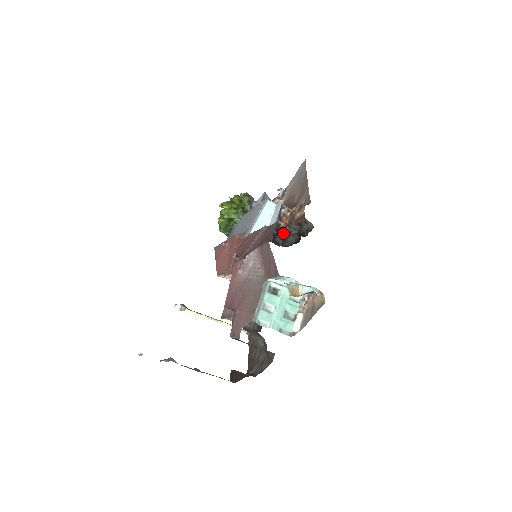
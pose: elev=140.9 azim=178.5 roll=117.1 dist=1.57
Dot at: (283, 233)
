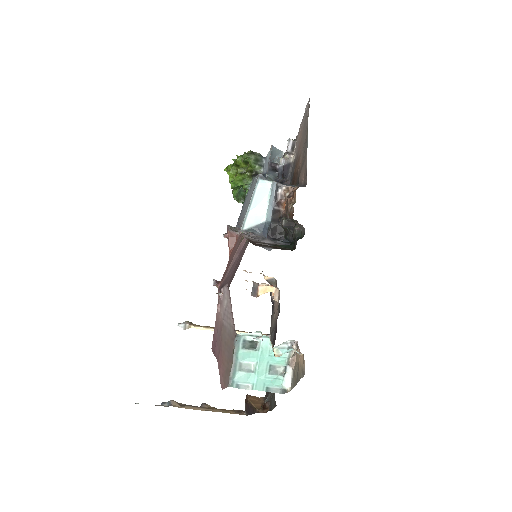
Dot at: occluded
